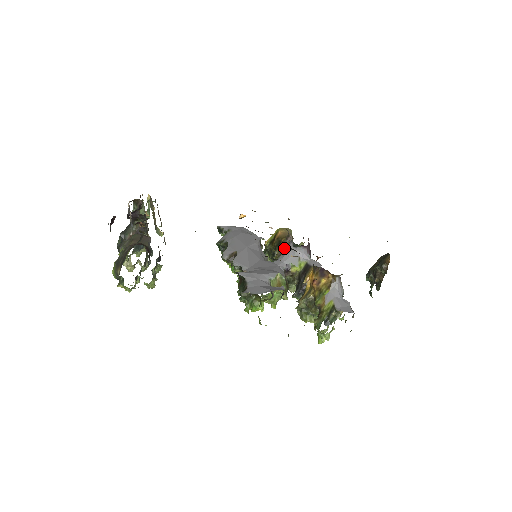
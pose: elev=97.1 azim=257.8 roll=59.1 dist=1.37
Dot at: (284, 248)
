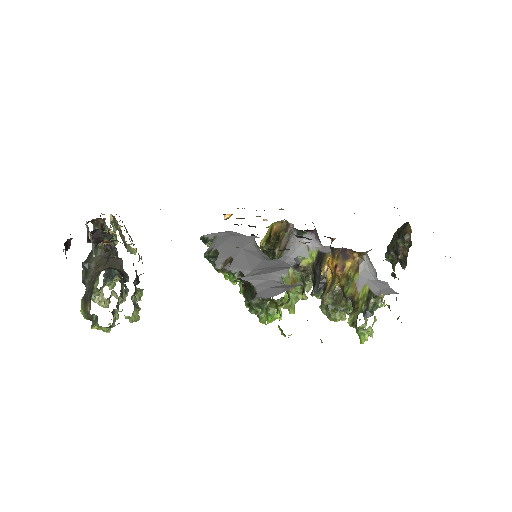
Dot at: (286, 241)
